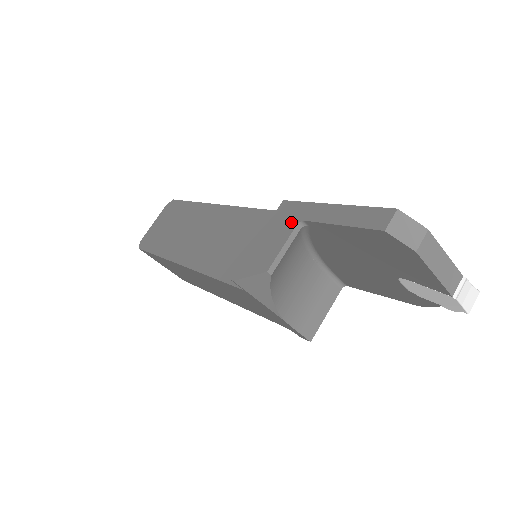
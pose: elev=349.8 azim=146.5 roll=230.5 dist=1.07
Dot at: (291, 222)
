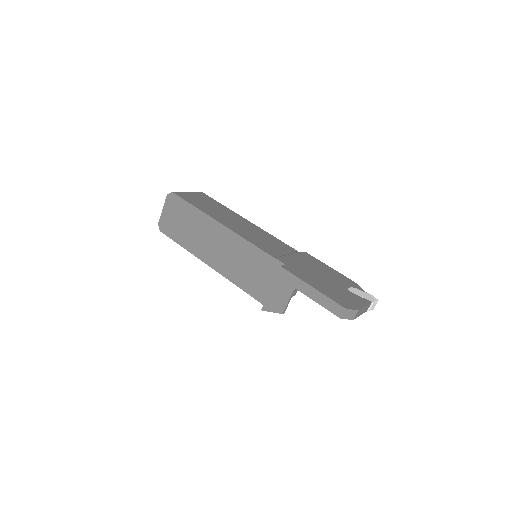
Dot at: (290, 287)
